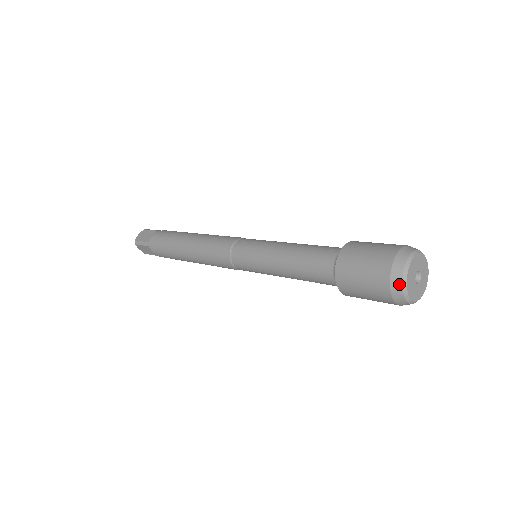
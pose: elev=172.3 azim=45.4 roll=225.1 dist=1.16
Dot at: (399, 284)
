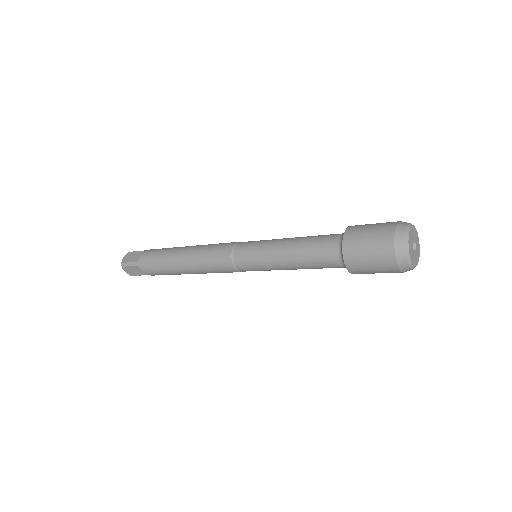
Dot at: (403, 251)
